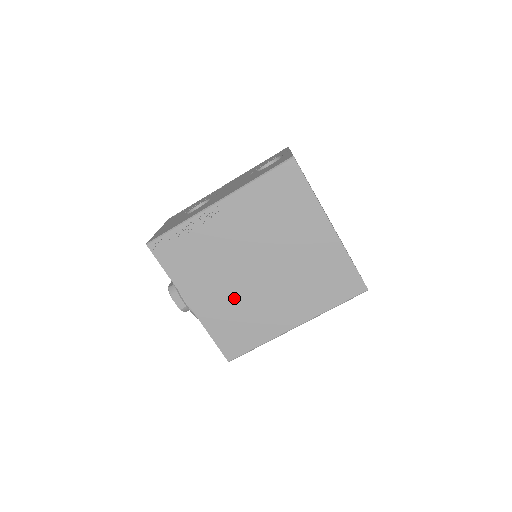
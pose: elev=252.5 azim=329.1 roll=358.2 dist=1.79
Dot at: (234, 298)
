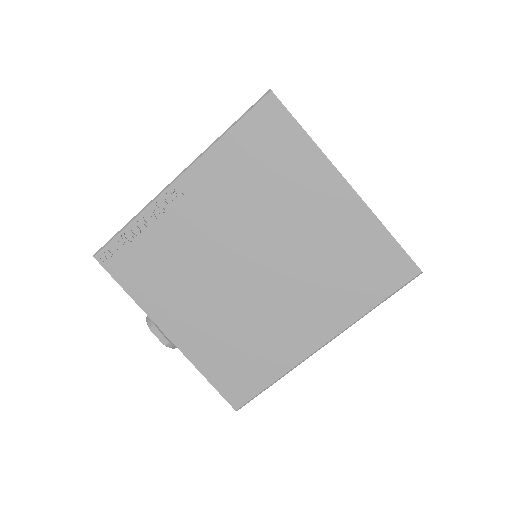
Dot at: (226, 315)
